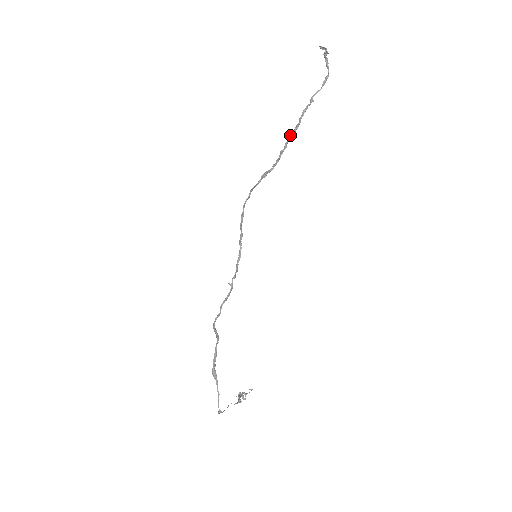
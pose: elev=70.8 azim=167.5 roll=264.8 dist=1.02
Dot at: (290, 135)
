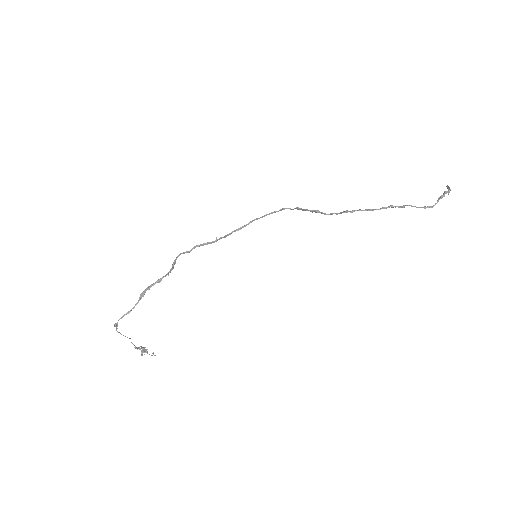
Dot at: occluded
